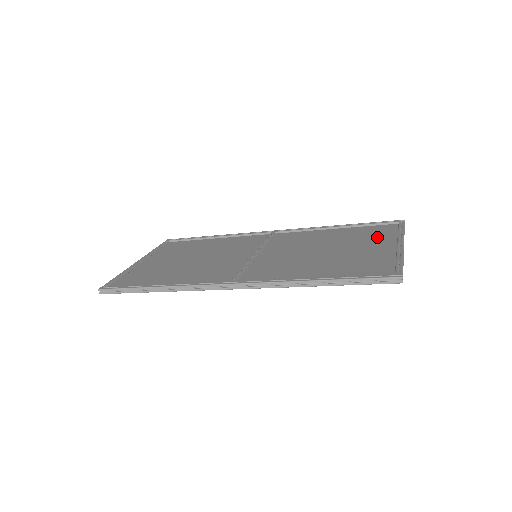
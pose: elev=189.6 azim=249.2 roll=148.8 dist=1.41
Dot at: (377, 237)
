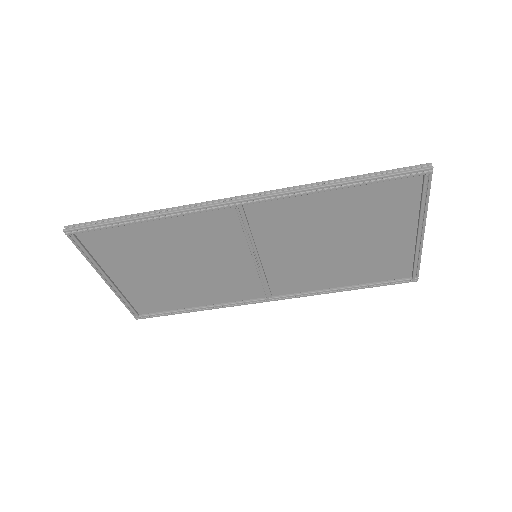
Dot at: (392, 254)
